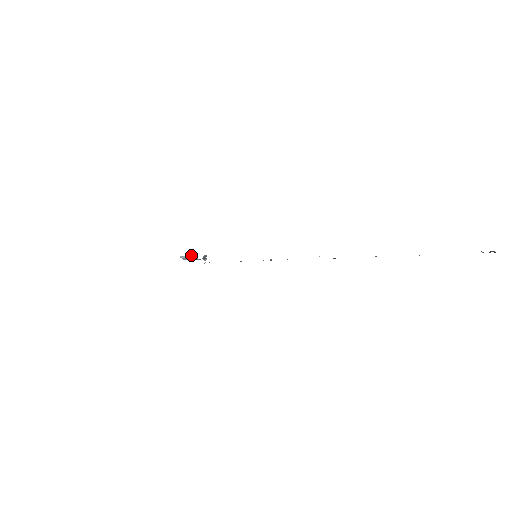
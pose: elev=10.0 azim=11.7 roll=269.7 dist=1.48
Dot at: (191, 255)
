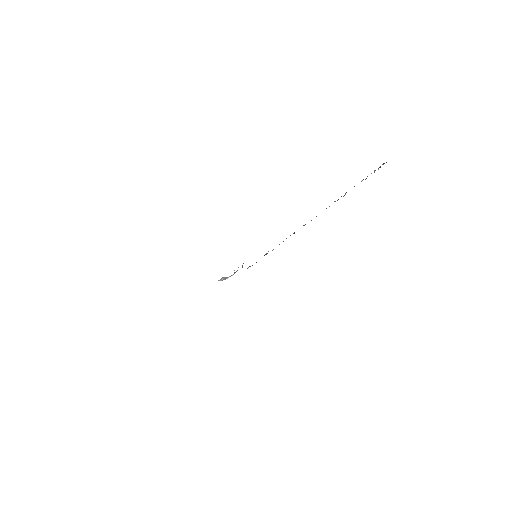
Dot at: (221, 278)
